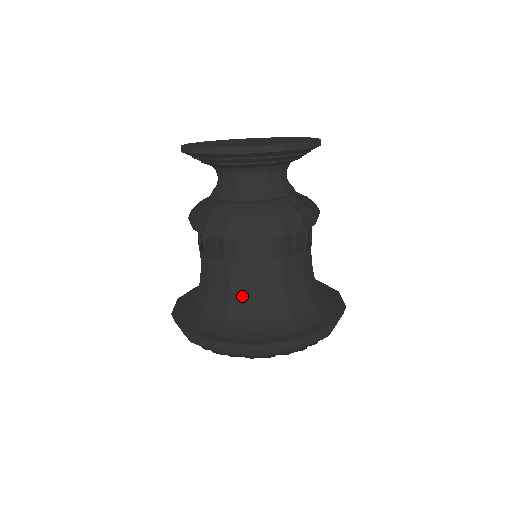
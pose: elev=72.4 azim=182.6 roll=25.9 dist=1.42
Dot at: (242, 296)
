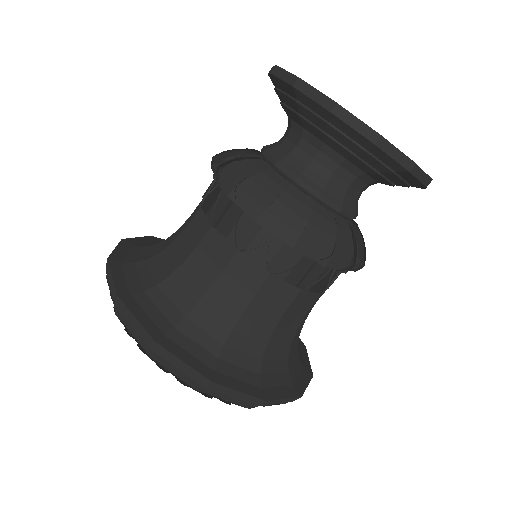
Dot at: (194, 276)
